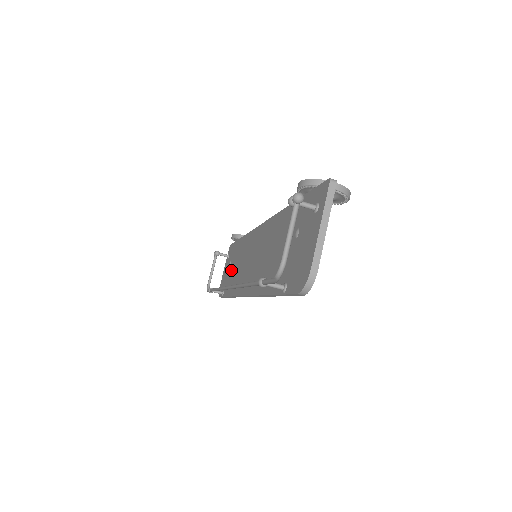
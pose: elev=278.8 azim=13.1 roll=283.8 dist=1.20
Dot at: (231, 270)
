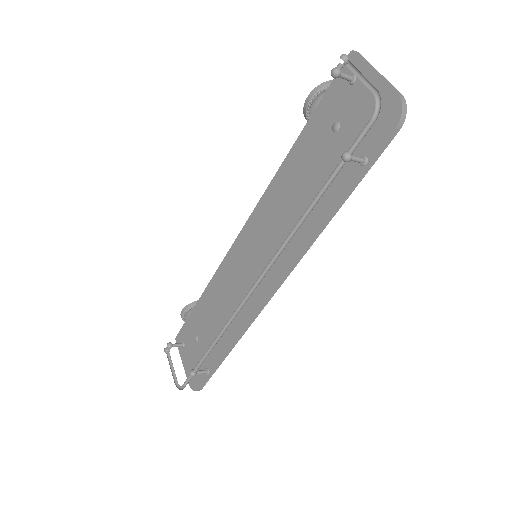
Dot at: (206, 335)
